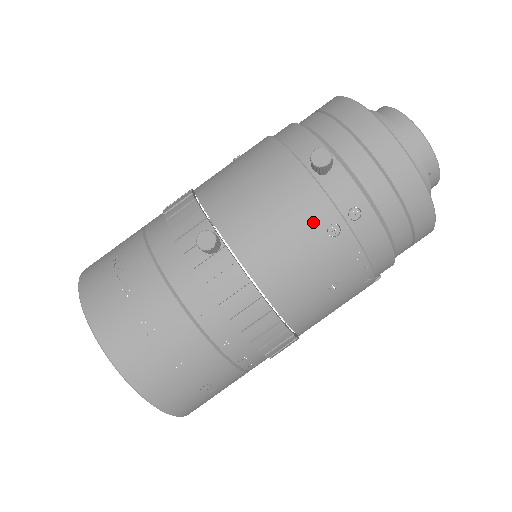
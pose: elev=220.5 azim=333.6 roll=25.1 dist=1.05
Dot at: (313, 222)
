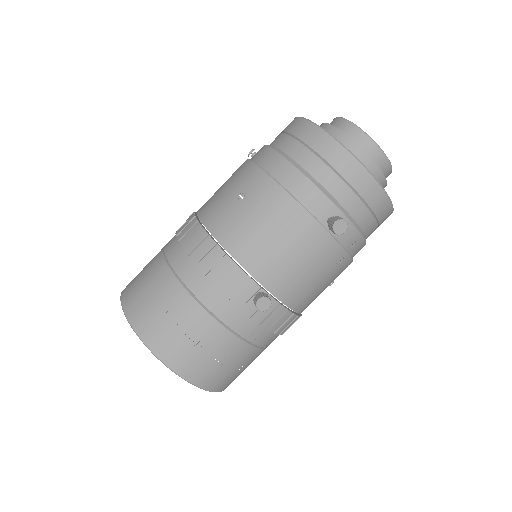
Dot at: (327, 261)
